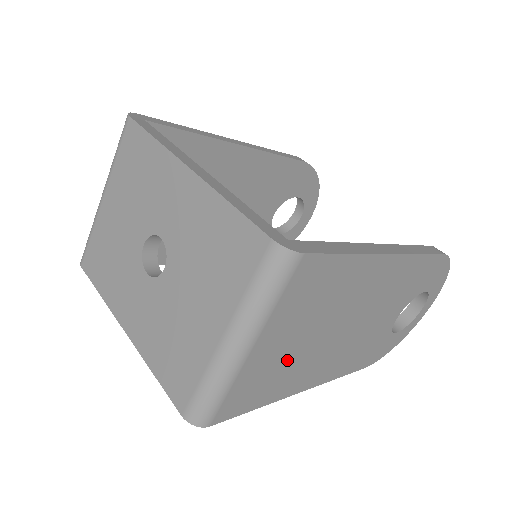
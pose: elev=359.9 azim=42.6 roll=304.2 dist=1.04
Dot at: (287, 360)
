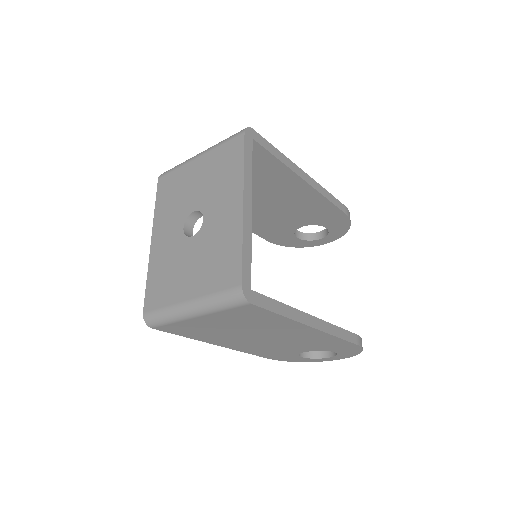
Dot at: (216, 330)
